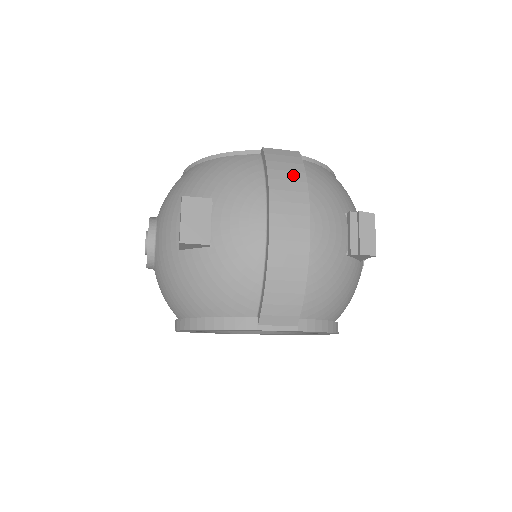
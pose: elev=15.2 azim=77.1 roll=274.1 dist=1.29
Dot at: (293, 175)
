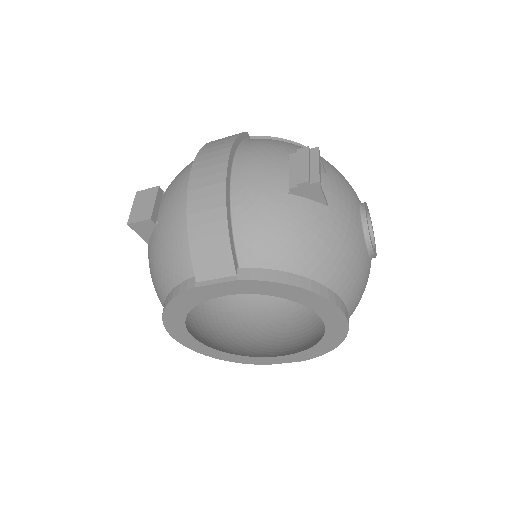
Dot at: (224, 142)
